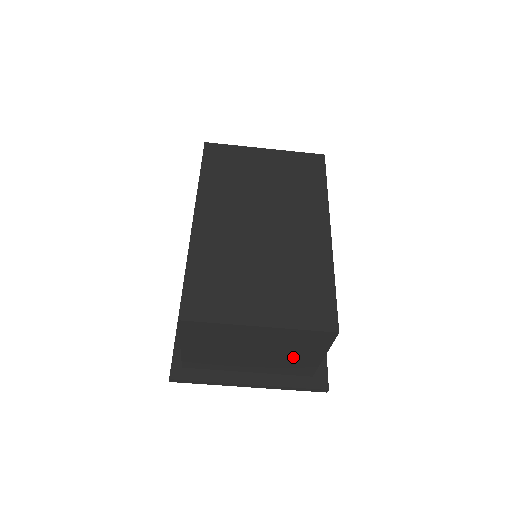
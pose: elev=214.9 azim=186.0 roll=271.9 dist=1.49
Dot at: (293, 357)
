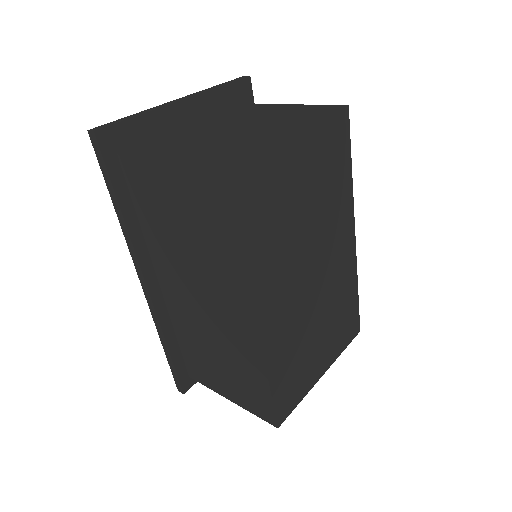
Dot at: occluded
